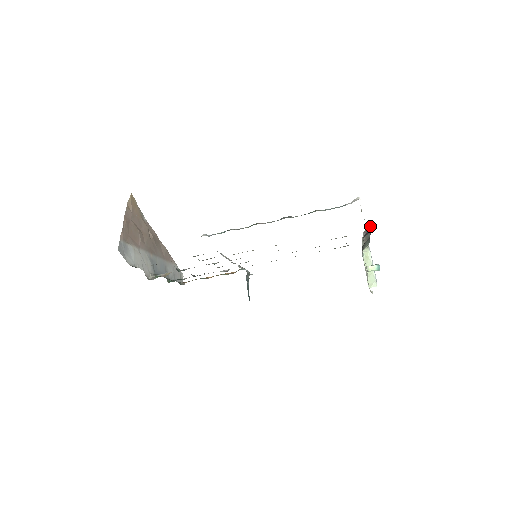
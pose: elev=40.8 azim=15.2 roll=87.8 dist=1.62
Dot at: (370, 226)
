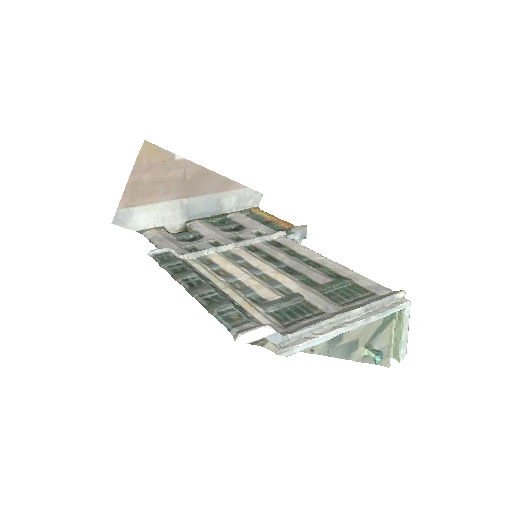
Dot at: (296, 351)
